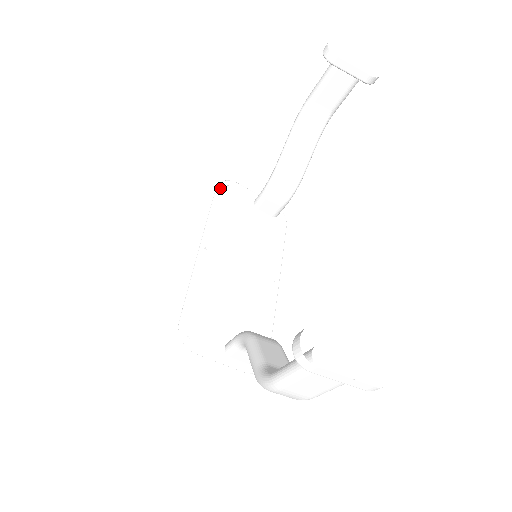
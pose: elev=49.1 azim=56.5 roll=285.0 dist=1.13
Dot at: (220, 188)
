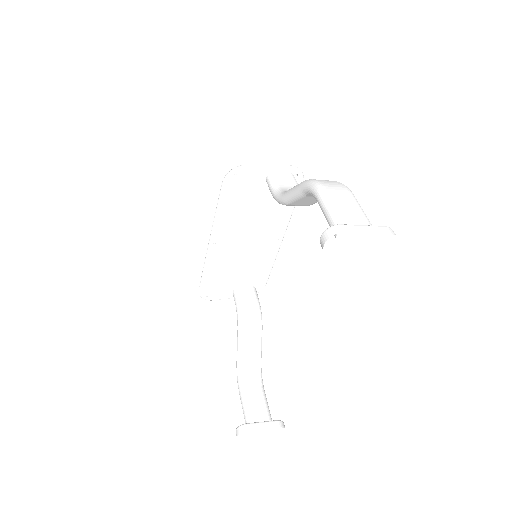
Dot at: (226, 184)
